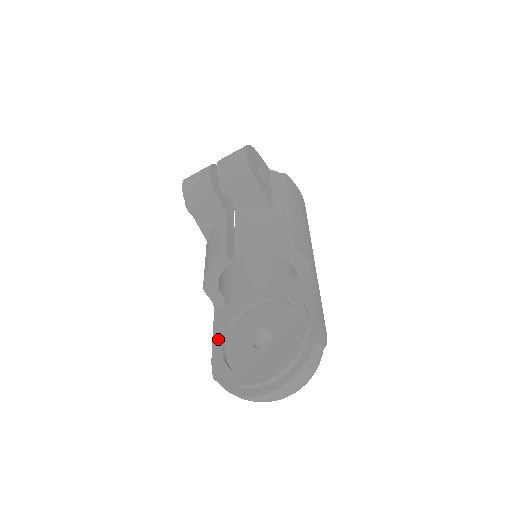
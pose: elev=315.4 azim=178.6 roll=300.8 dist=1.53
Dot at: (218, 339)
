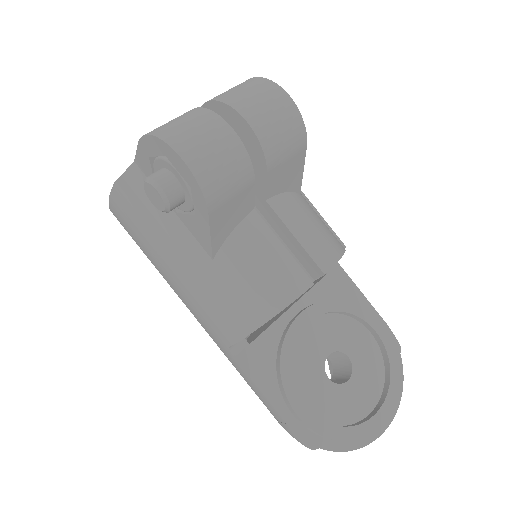
Dot at: (292, 398)
